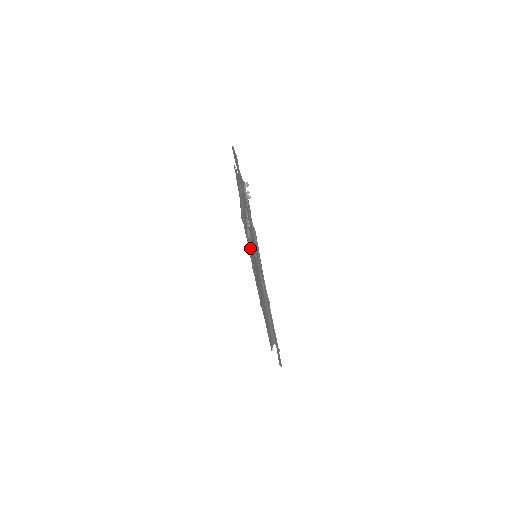
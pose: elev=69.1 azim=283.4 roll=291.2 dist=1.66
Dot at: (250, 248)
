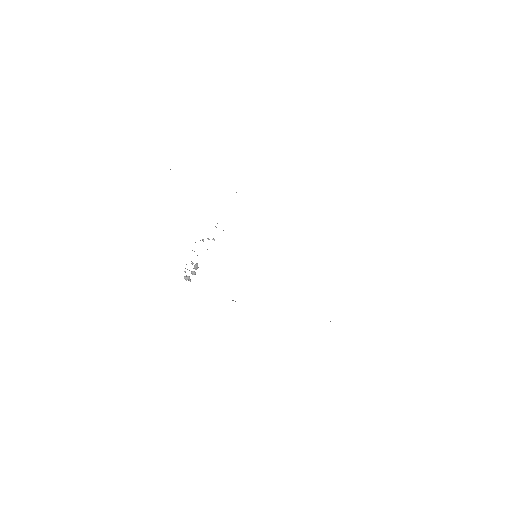
Dot at: occluded
